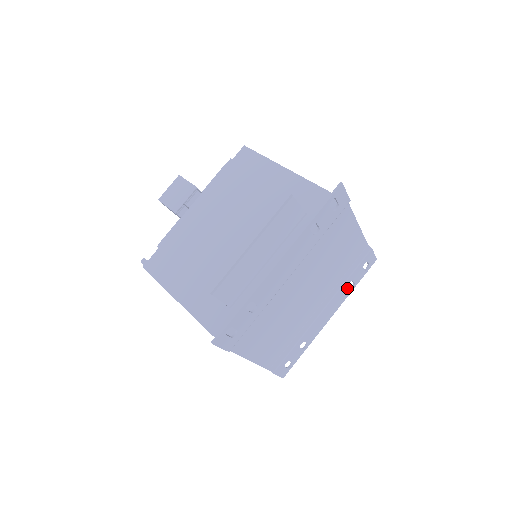
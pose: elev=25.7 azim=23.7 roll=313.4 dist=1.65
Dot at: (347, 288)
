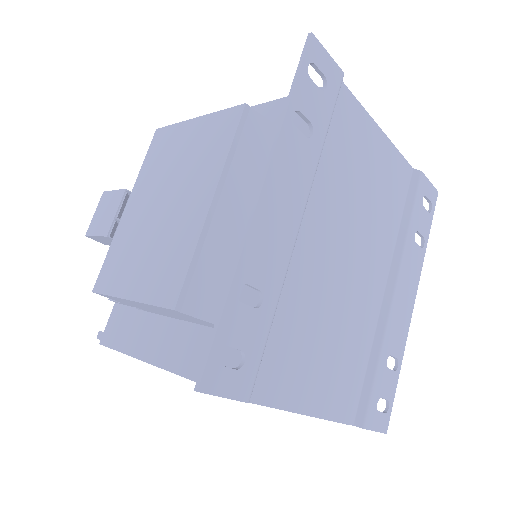
Dot at: (415, 246)
